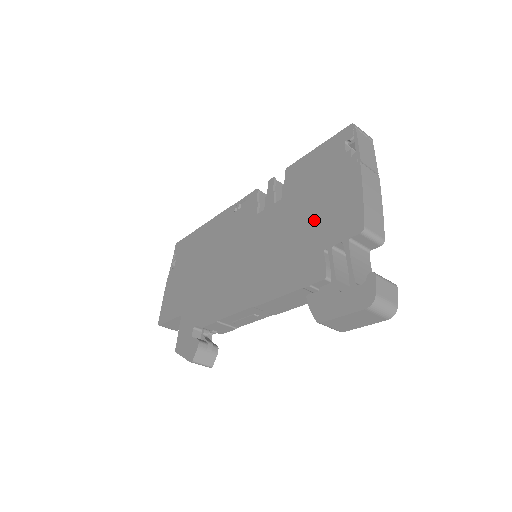
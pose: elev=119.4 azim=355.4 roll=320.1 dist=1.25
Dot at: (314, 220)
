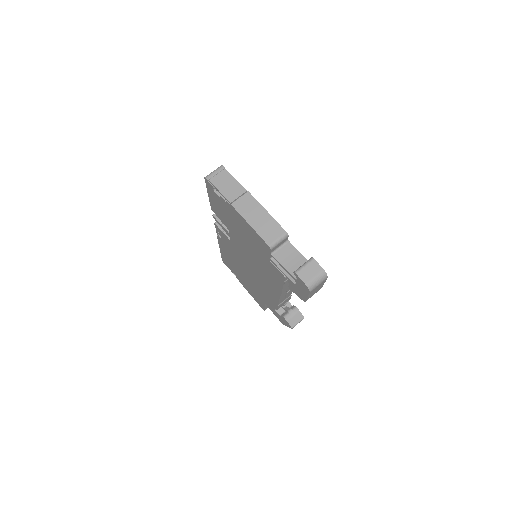
Dot at: (251, 243)
